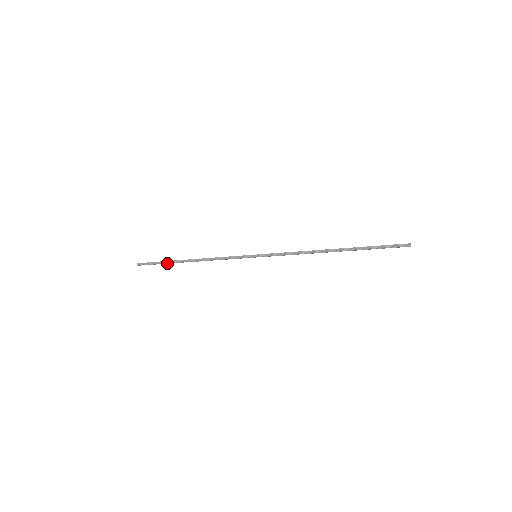
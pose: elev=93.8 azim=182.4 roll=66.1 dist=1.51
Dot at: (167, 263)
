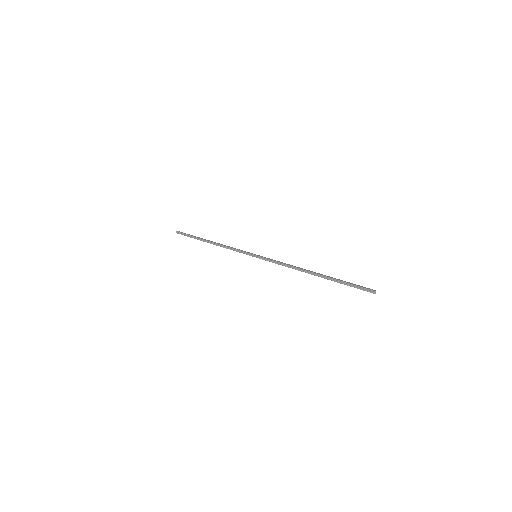
Dot at: occluded
